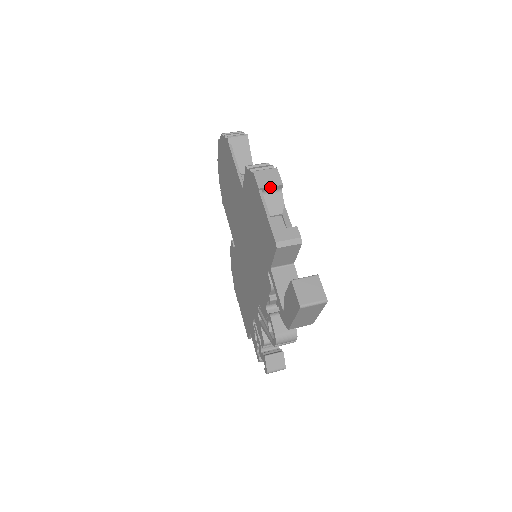
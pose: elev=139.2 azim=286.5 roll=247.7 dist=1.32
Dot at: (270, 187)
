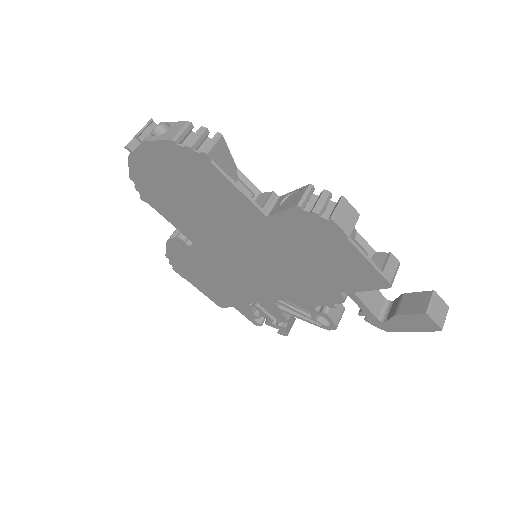
Dot at: (353, 227)
